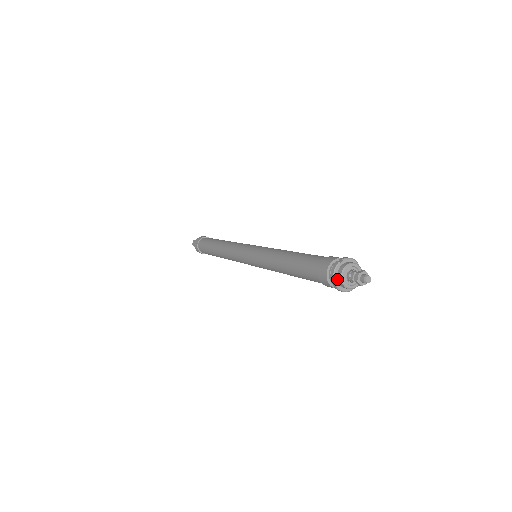
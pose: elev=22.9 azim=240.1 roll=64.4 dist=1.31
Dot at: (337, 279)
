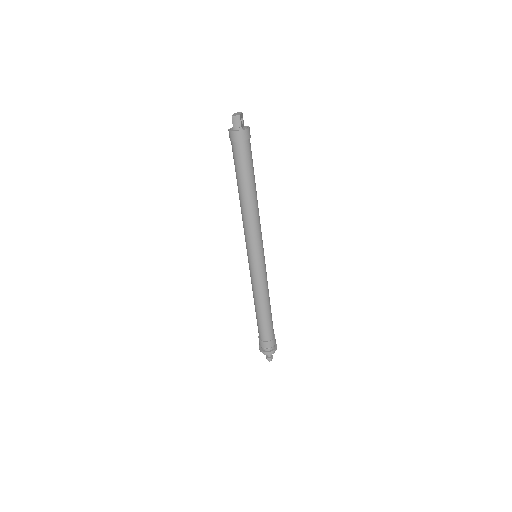
Dot at: (265, 352)
